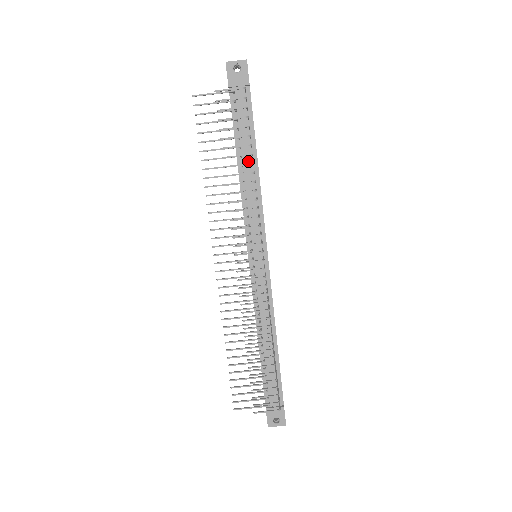
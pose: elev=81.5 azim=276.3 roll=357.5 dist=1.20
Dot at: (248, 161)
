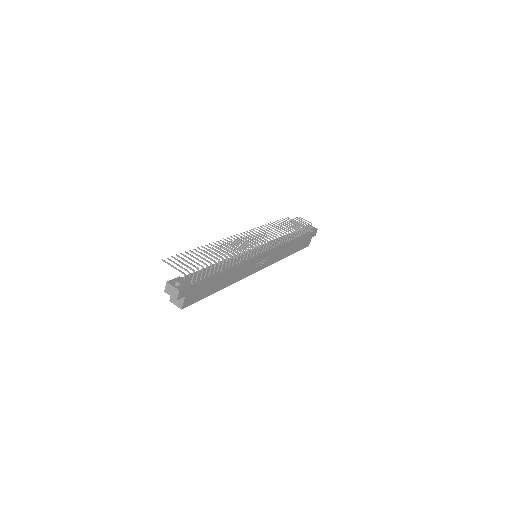
Dot at: occluded
